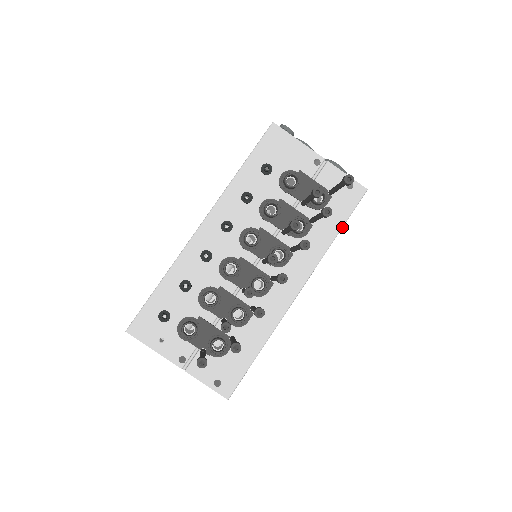
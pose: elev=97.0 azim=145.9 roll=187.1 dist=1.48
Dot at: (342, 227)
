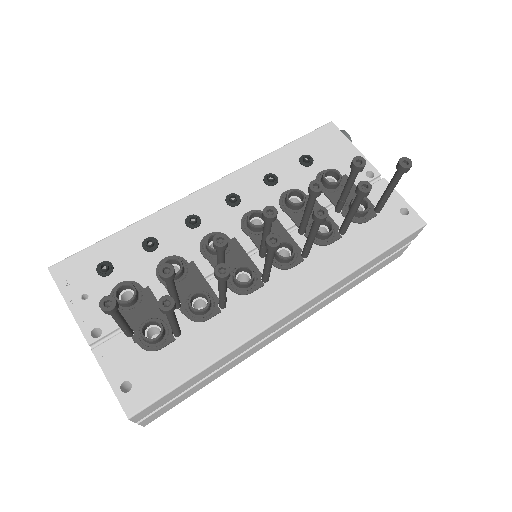
Dot at: (380, 253)
